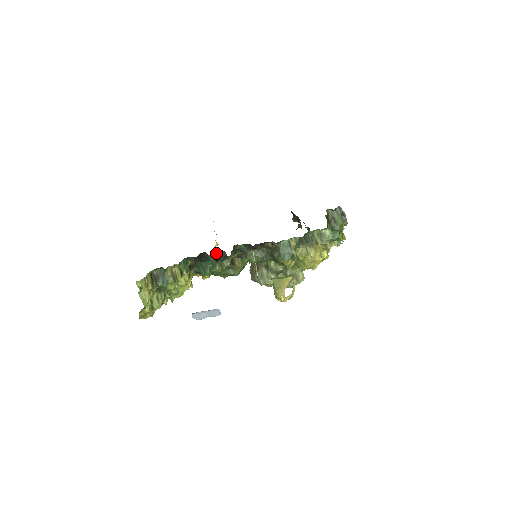
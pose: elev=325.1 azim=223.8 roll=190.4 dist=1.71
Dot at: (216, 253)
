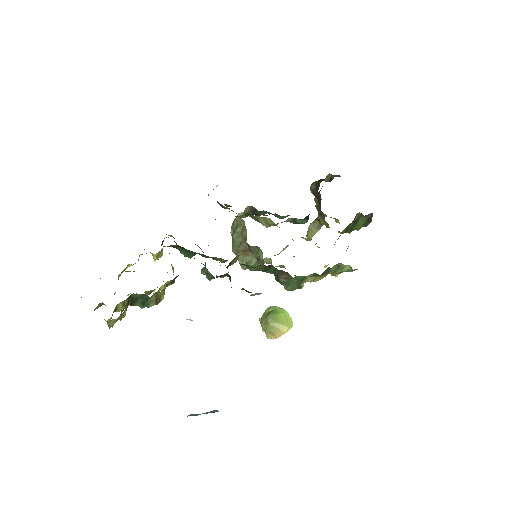
Dot at: (219, 276)
